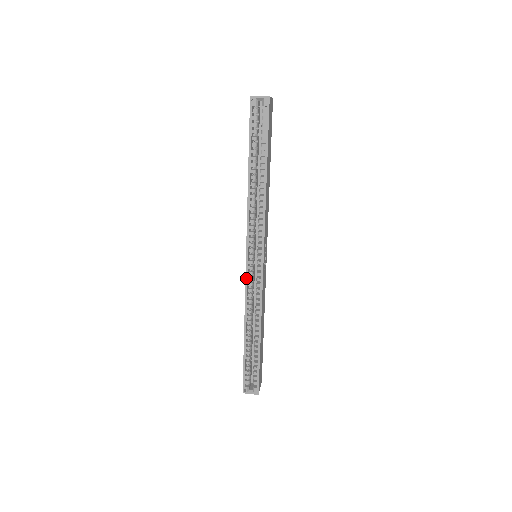
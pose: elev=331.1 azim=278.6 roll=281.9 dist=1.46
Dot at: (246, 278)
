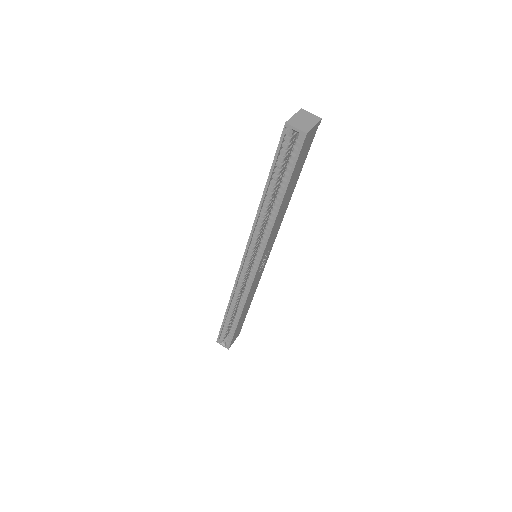
Dot at: (238, 274)
